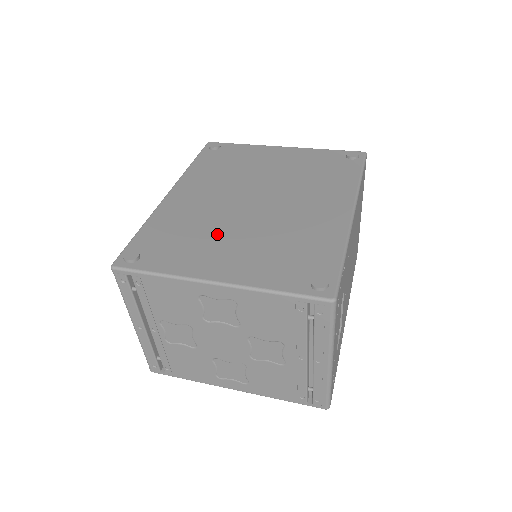
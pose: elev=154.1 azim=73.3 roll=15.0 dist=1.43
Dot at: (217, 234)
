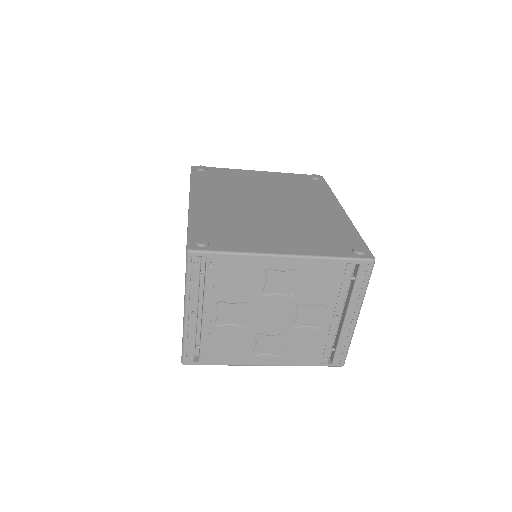
Dot at: (259, 226)
